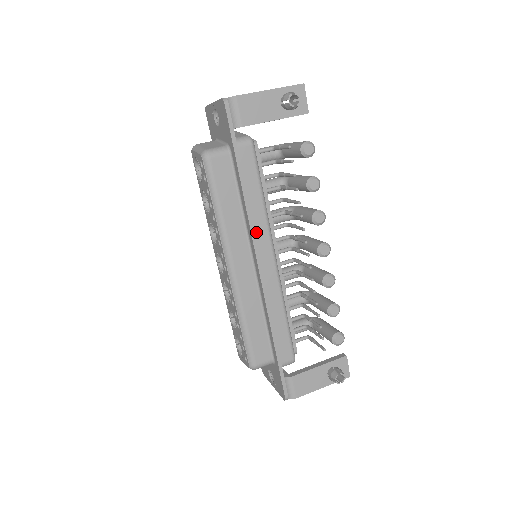
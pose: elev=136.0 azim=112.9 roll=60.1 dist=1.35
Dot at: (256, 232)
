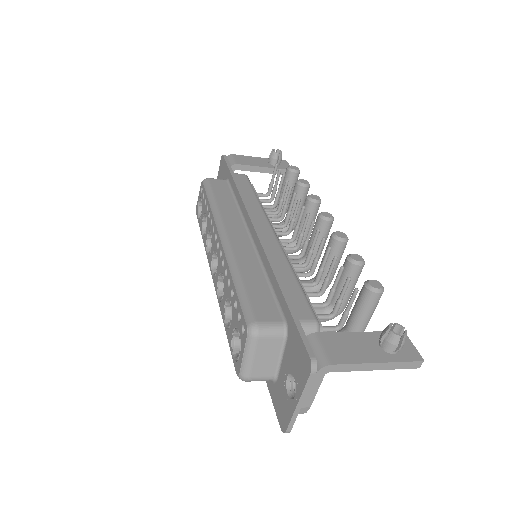
Dot at: (251, 212)
